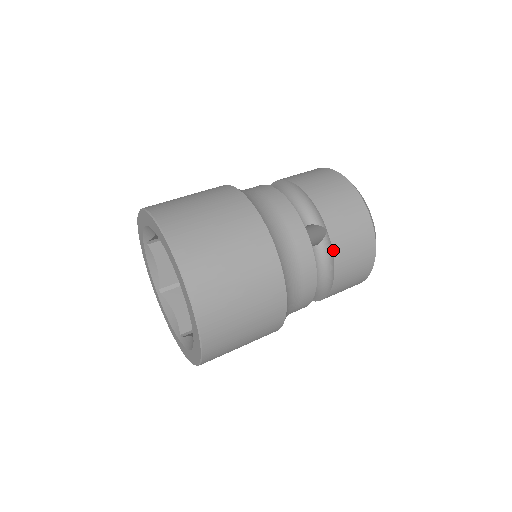
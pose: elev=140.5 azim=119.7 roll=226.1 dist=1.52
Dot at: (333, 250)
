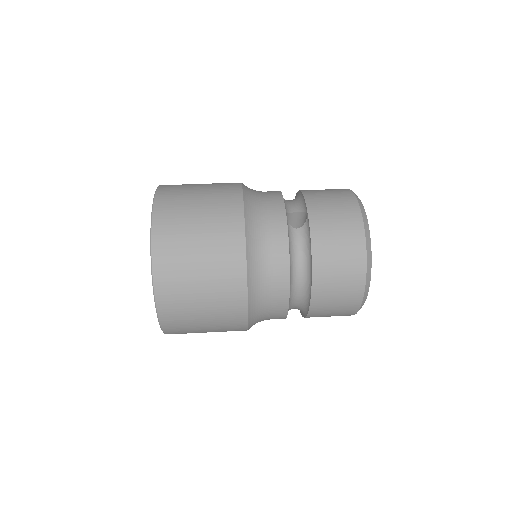
Dot at: (311, 231)
